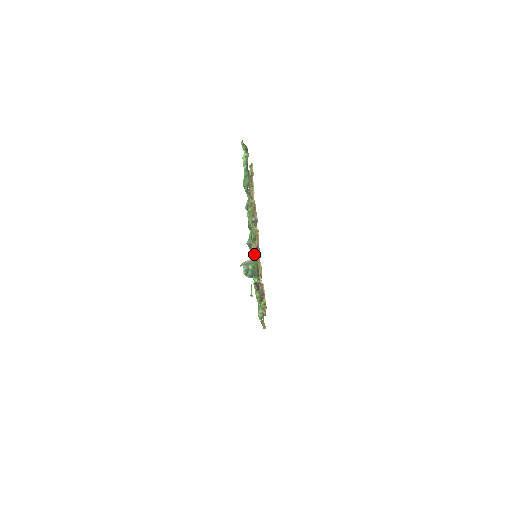
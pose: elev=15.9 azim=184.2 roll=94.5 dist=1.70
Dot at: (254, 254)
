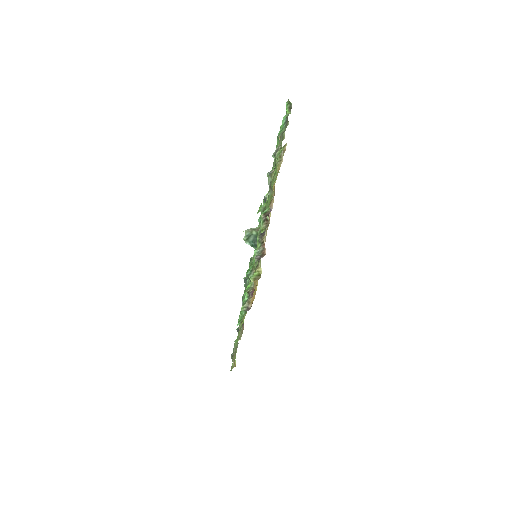
Dot at: occluded
